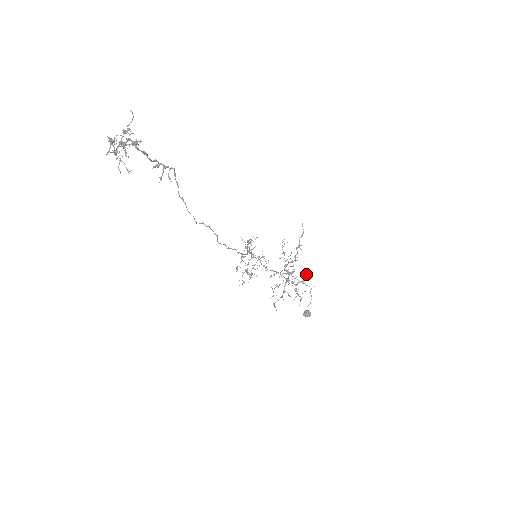
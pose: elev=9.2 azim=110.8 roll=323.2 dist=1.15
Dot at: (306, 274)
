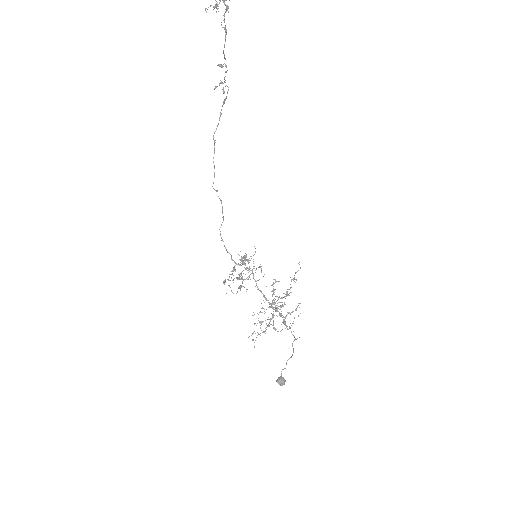
Dot at: (299, 303)
